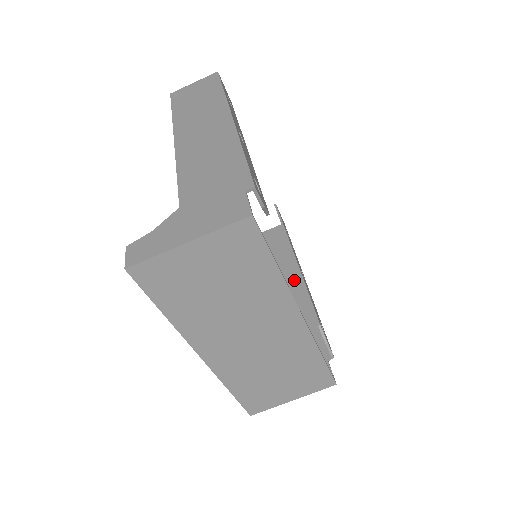
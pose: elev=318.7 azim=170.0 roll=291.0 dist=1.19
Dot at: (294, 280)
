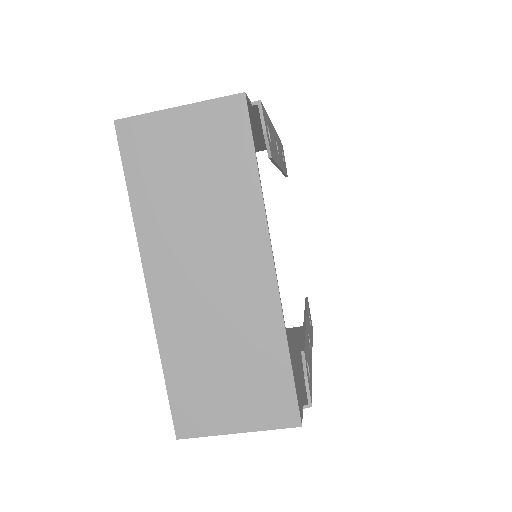
Dot at: (299, 354)
